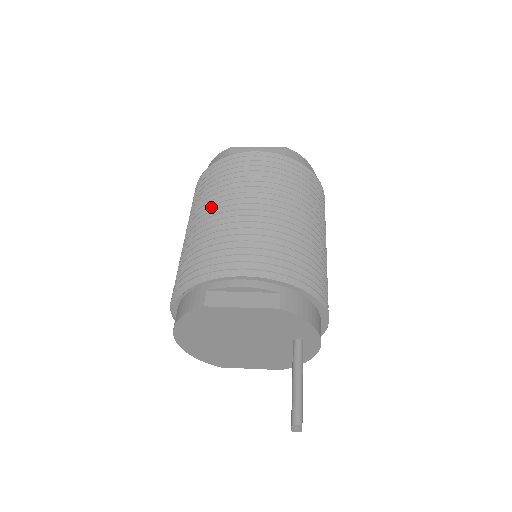
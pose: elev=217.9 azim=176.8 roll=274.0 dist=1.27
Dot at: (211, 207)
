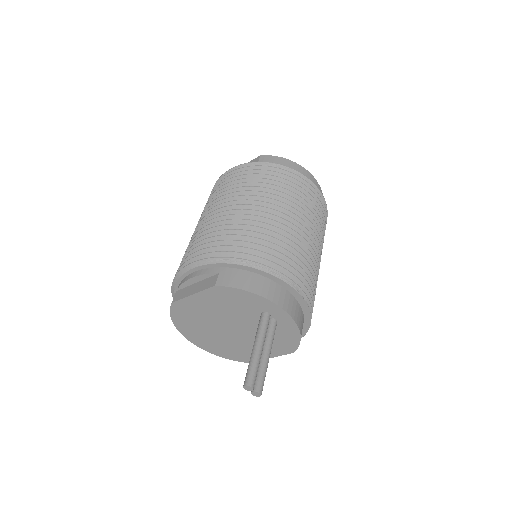
Dot at: occluded
